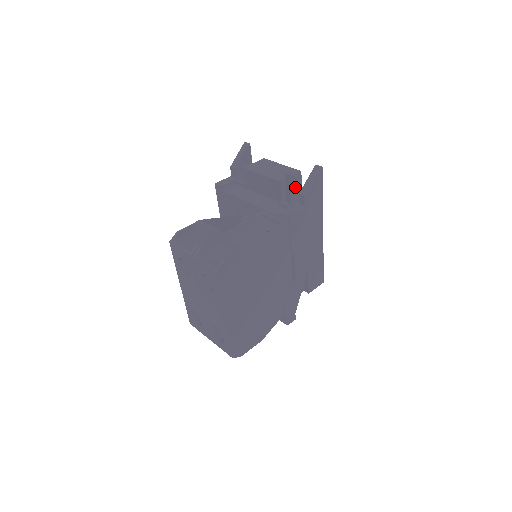
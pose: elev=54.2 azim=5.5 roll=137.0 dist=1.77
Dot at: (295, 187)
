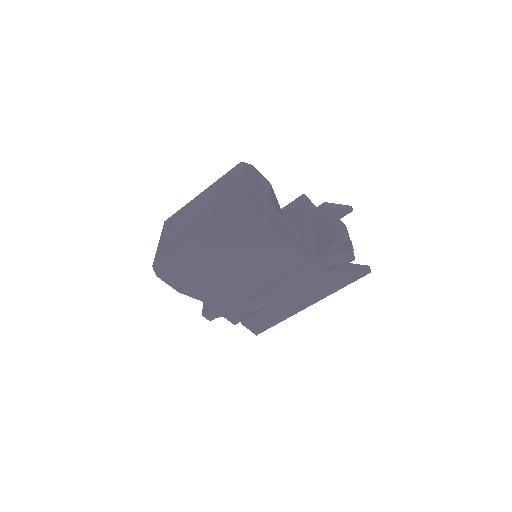
Dot at: (338, 260)
